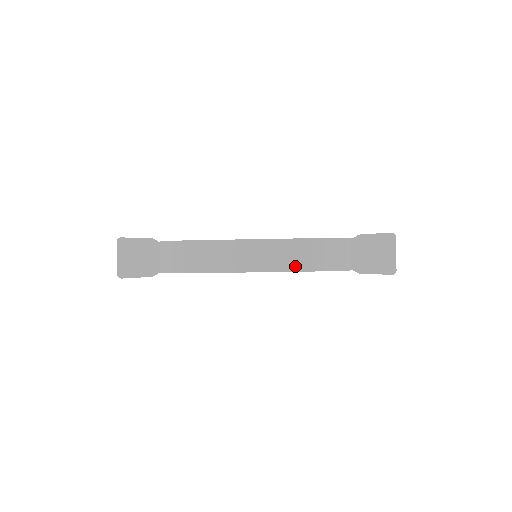
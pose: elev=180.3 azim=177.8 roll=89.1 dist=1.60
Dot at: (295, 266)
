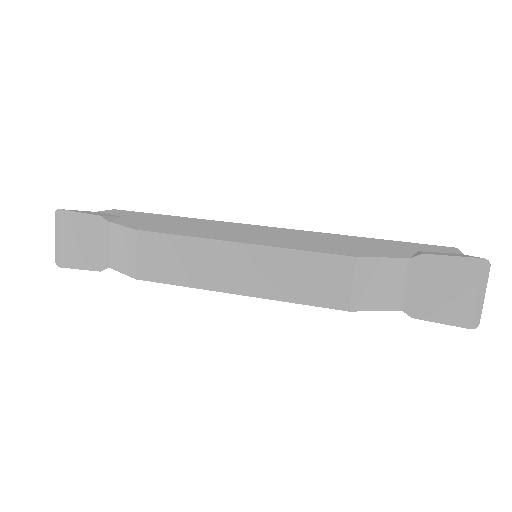
Dot at: (301, 295)
